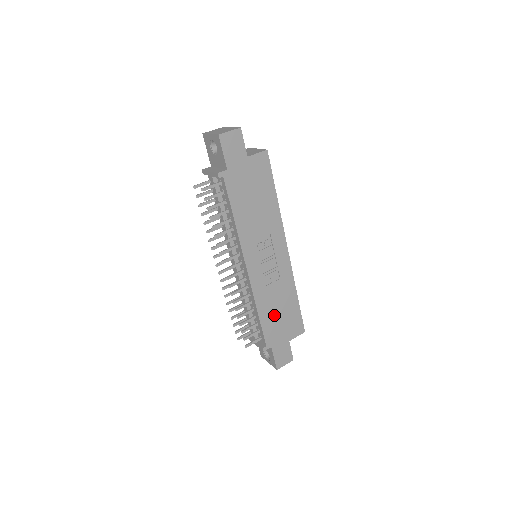
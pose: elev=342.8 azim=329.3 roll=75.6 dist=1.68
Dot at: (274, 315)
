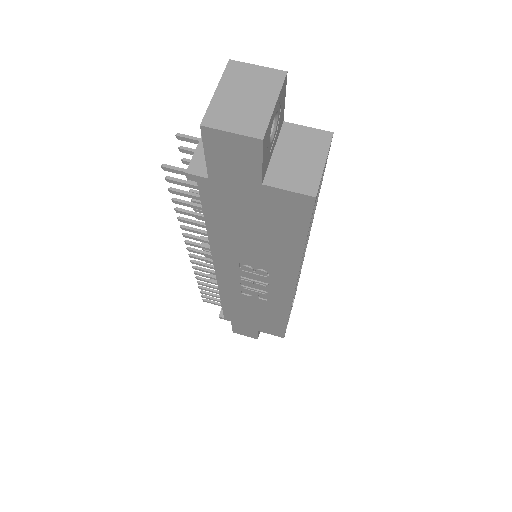
Dot at: (245, 311)
